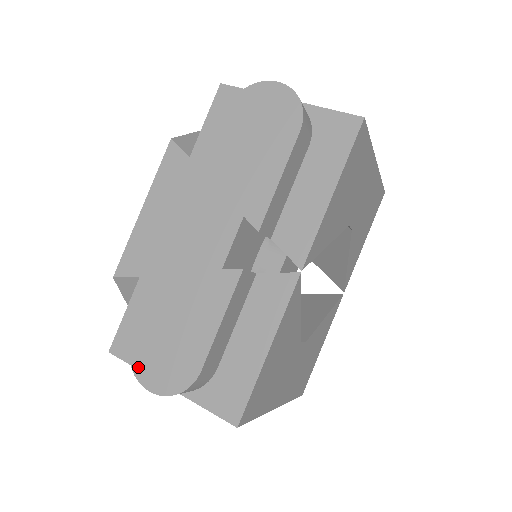
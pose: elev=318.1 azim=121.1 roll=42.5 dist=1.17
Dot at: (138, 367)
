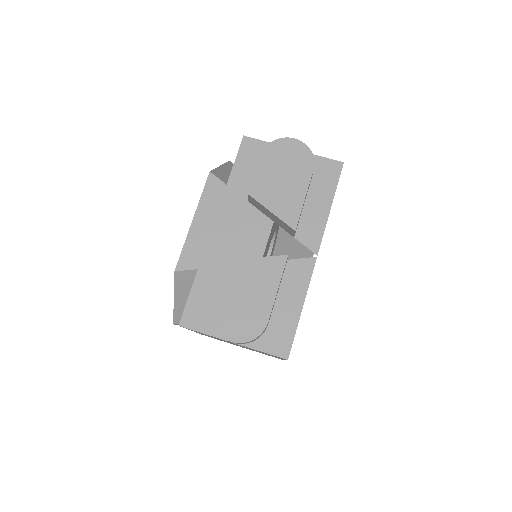
Dot at: (219, 327)
